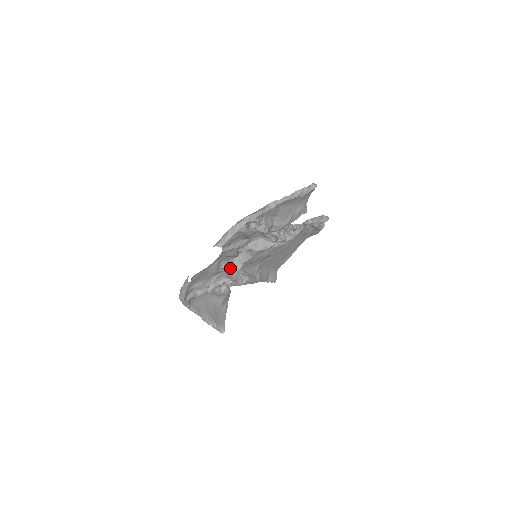
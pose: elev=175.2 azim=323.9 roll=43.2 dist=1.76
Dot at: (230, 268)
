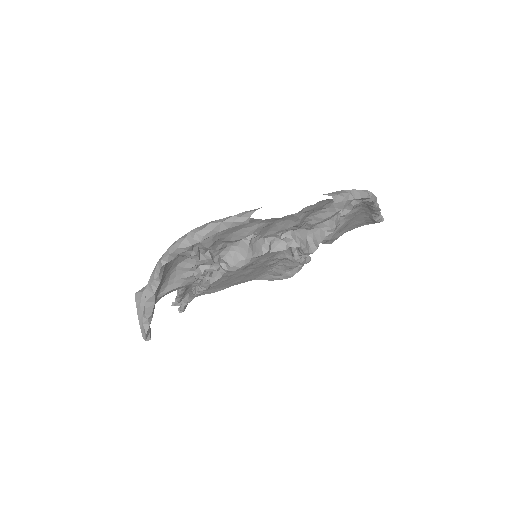
Dot at: (252, 246)
